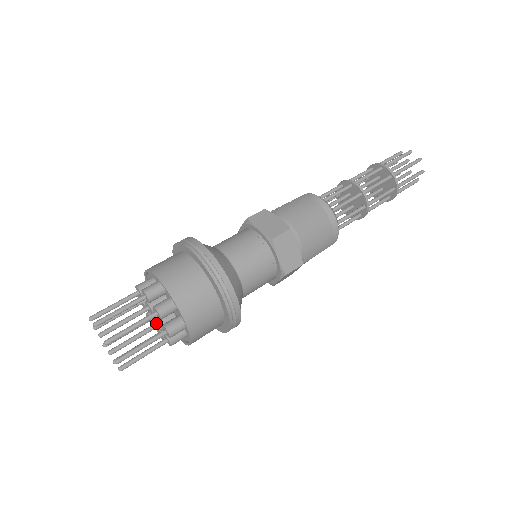
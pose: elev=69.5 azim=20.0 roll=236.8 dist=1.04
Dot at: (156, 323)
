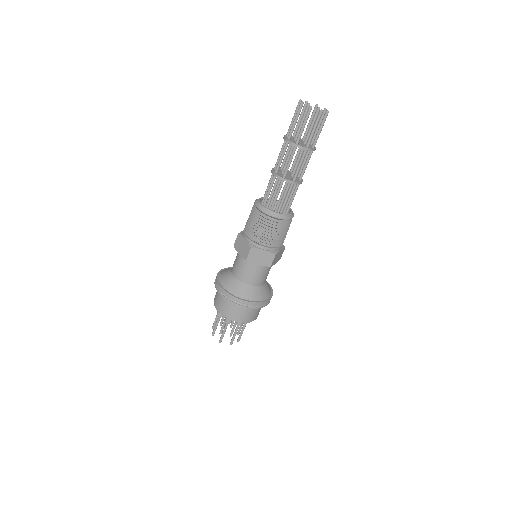
Dot at: occluded
